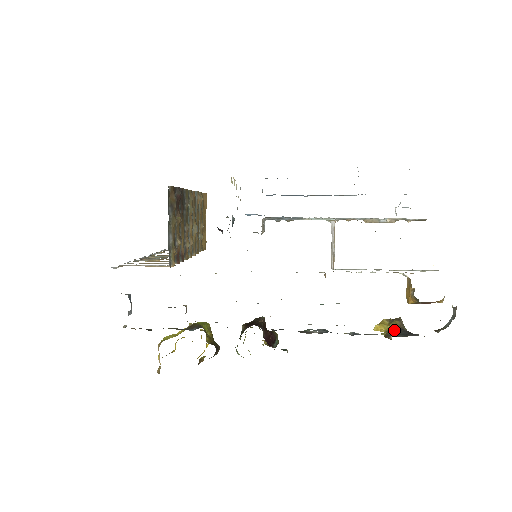
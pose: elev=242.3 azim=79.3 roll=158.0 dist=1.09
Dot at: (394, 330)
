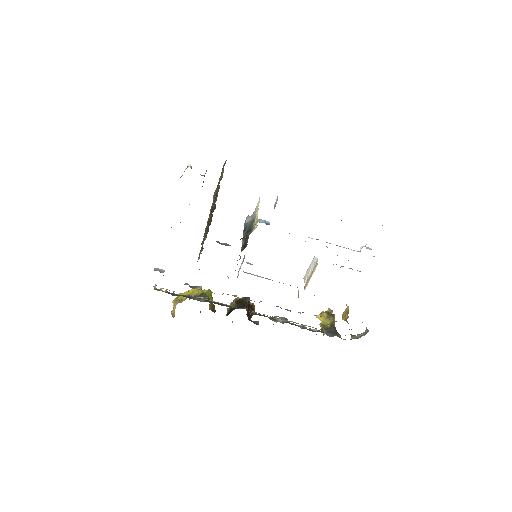
Dot at: (328, 327)
